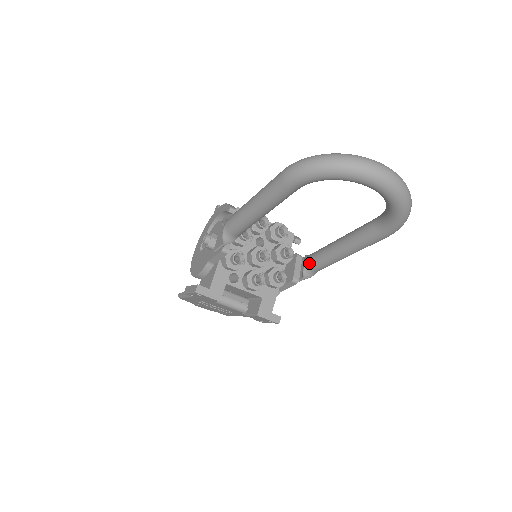
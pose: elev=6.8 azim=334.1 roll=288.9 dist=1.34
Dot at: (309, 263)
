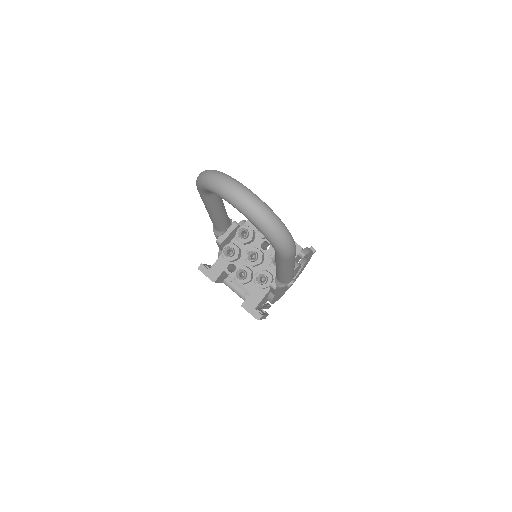
Dot at: occluded
